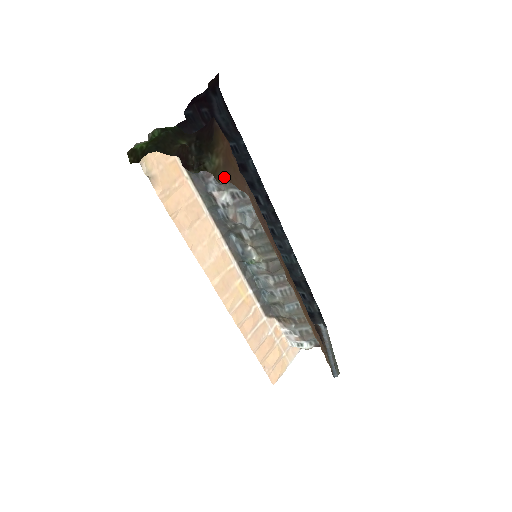
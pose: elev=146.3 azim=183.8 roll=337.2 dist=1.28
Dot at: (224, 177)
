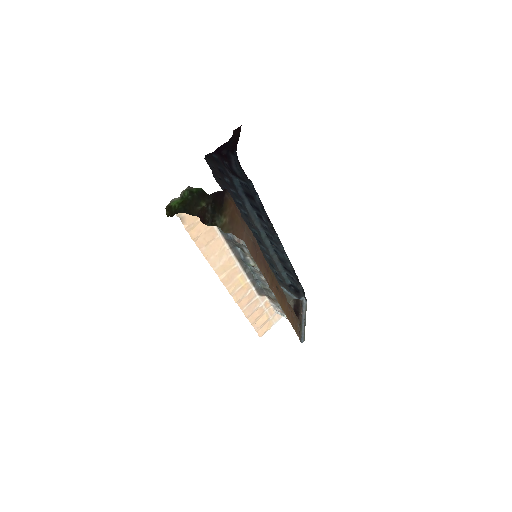
Dot at: (228, 229)
